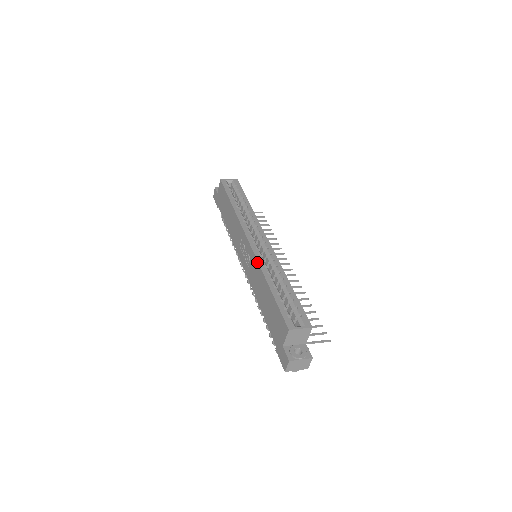
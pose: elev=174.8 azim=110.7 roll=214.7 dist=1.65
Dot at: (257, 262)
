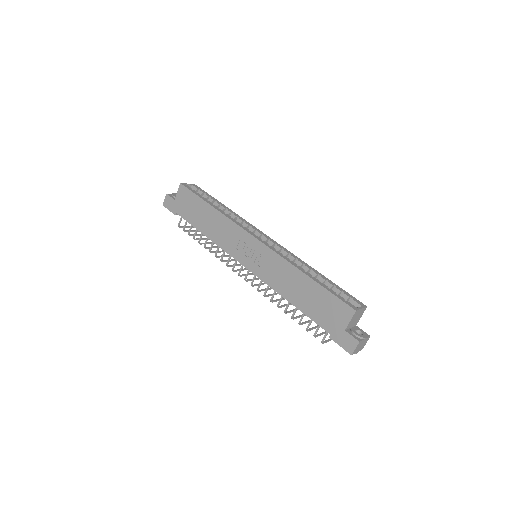
Dot at: (280, 257)
